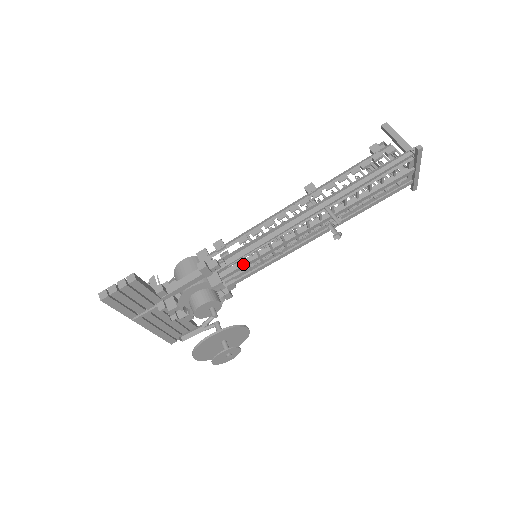
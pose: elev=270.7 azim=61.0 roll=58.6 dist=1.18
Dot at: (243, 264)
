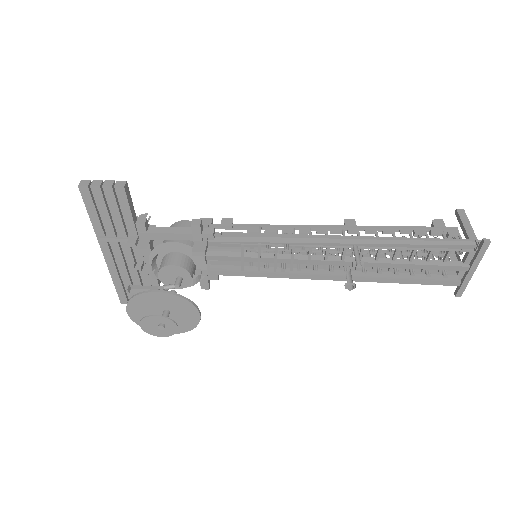
Dot at: (238, 255)
